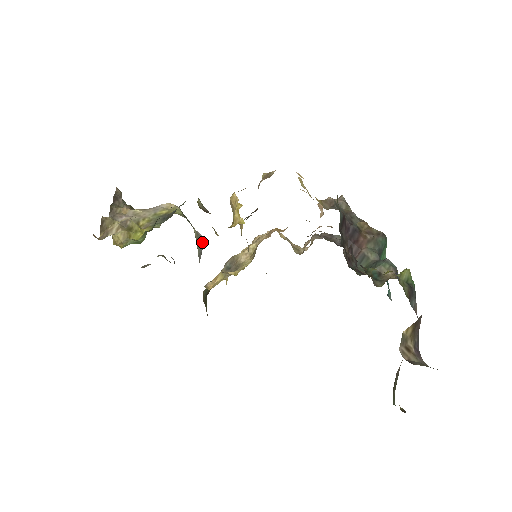
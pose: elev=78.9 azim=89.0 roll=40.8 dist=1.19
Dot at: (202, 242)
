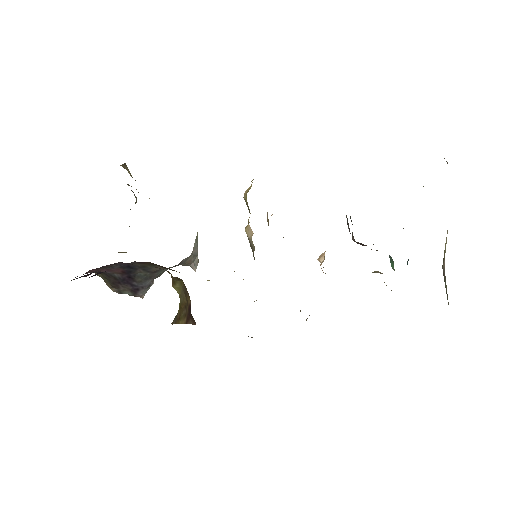
Dot at: occluded
